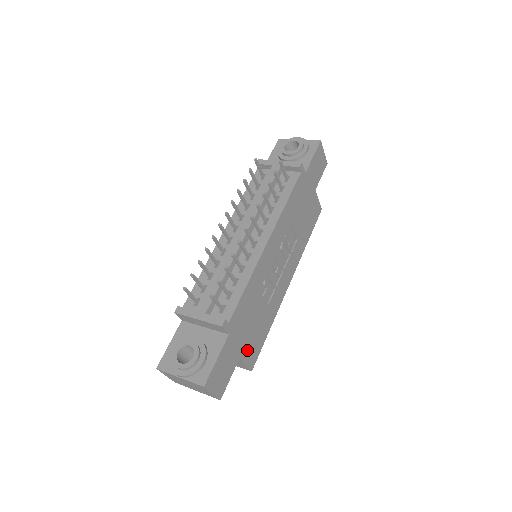
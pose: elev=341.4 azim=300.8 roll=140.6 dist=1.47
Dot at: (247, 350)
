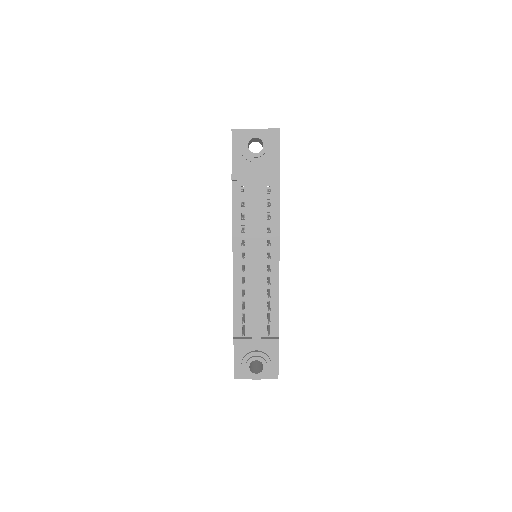
Dot at: occluded
